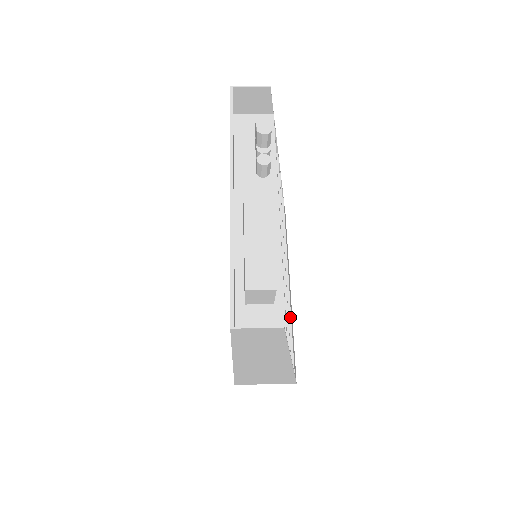
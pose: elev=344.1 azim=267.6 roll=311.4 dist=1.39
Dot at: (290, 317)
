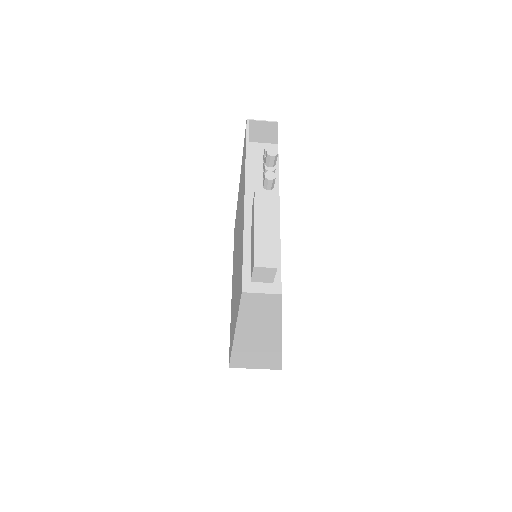
Dot at: occluded
